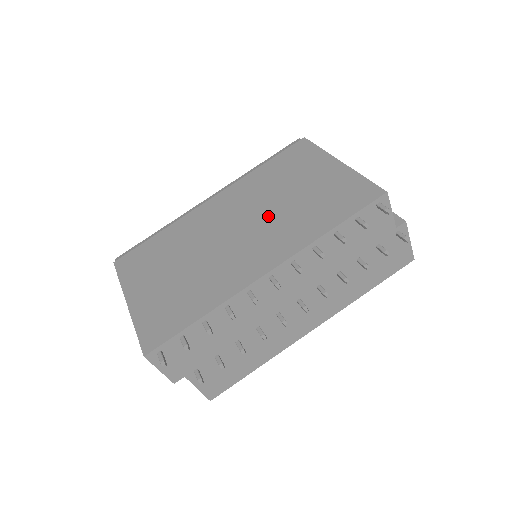
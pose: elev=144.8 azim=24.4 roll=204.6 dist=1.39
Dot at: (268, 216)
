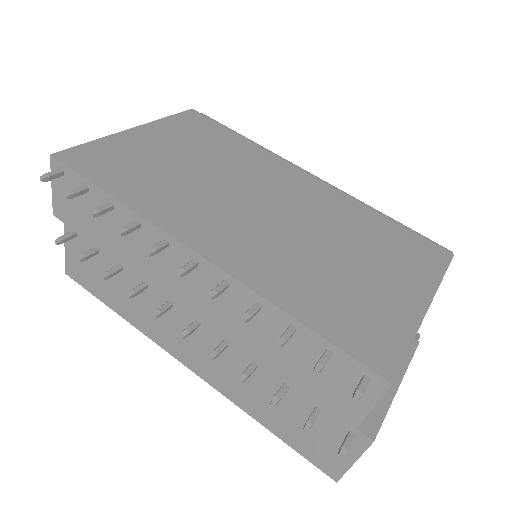
Dot at: (298, 237)
